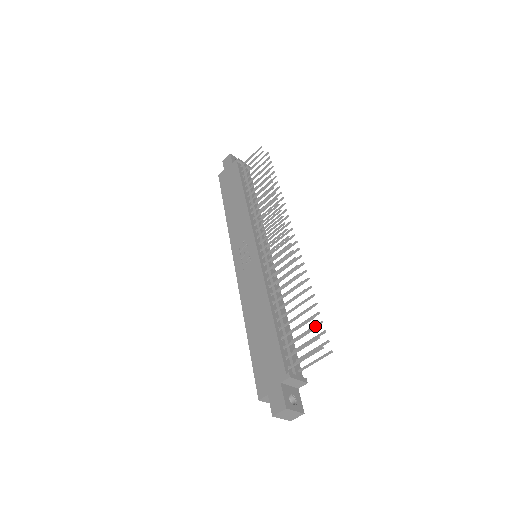
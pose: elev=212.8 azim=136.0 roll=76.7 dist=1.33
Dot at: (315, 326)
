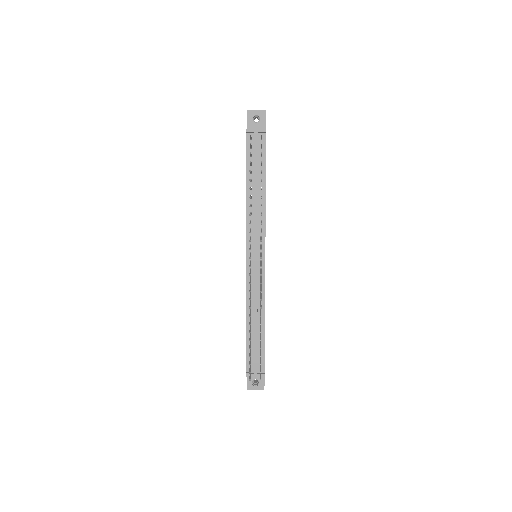
Dot at: (249, 364)
